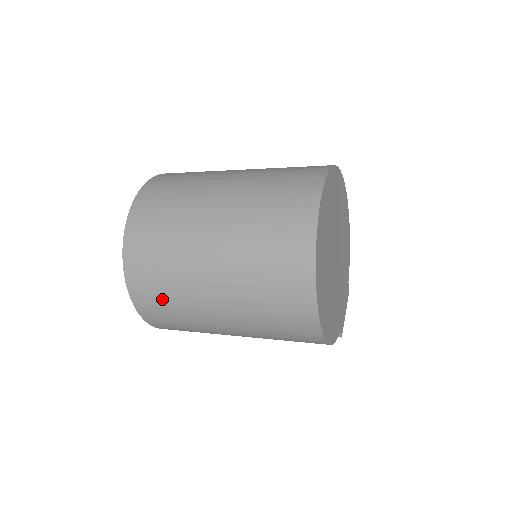
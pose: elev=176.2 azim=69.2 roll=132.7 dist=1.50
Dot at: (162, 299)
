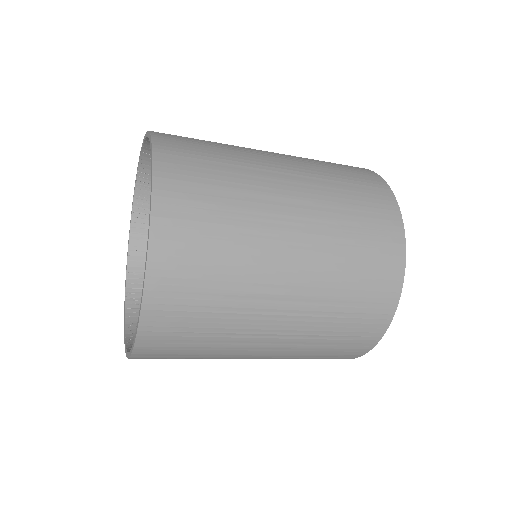
Dot at: (183, 356)
